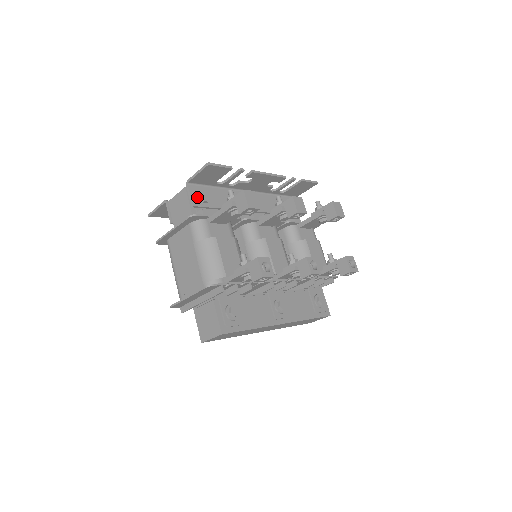
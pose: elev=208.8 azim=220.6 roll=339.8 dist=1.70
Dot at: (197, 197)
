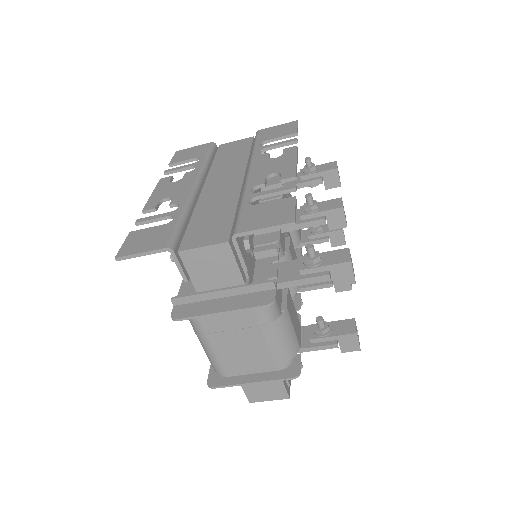
Dot at: (244, 250)
